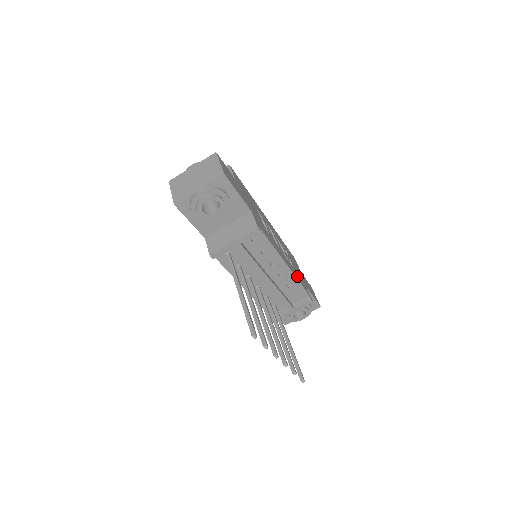
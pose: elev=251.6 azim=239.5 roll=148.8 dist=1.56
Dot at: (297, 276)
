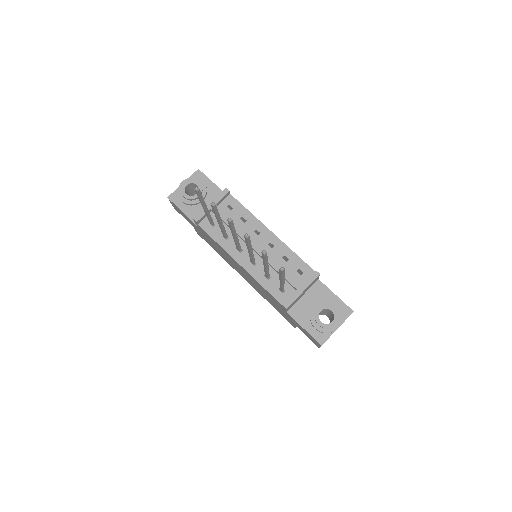
Dot at: occluded
